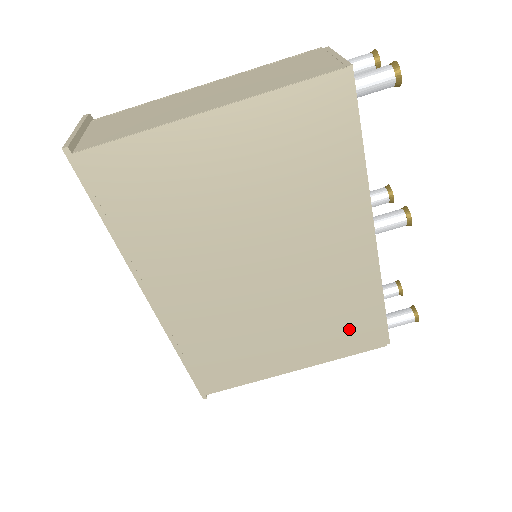
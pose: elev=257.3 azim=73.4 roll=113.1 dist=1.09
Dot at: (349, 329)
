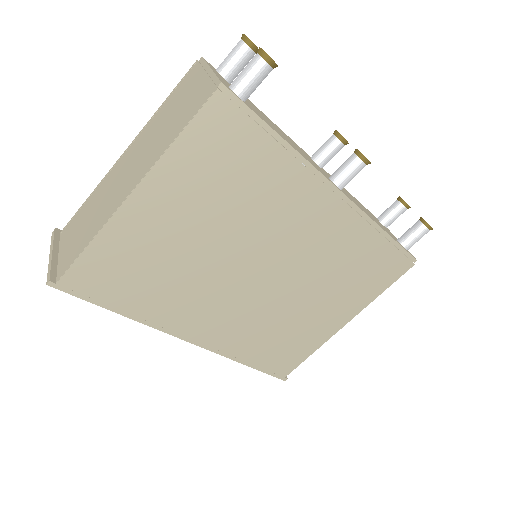
Dot at: (371, 271)
